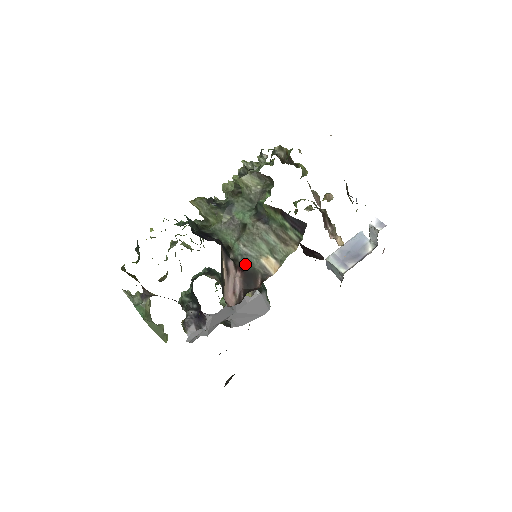
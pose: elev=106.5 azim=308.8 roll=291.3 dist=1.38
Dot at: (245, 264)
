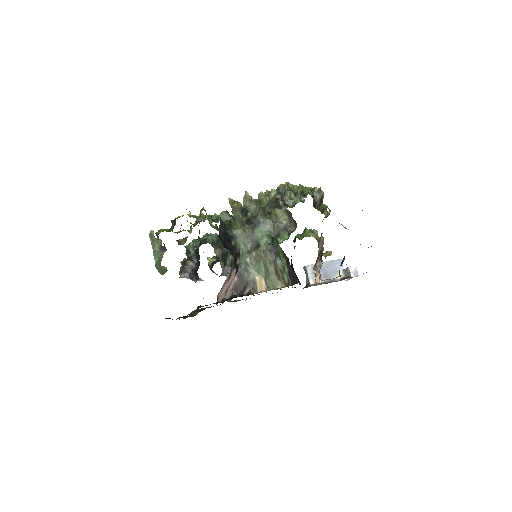
Dot at: (244, 273)
